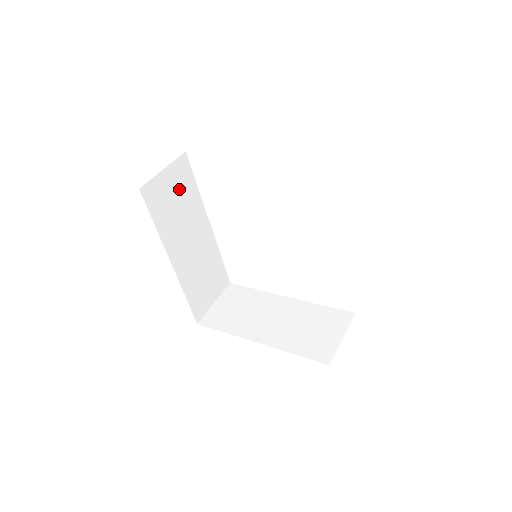
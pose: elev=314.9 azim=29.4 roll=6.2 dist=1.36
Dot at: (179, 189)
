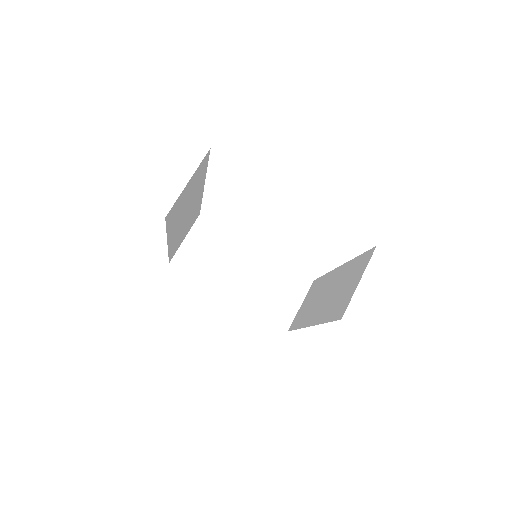
Dot at: (193, 185)
